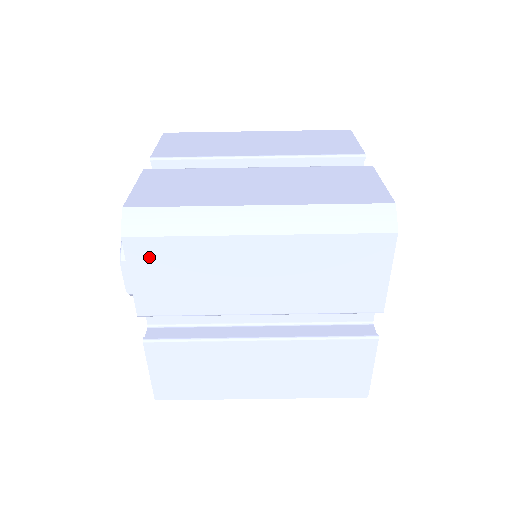
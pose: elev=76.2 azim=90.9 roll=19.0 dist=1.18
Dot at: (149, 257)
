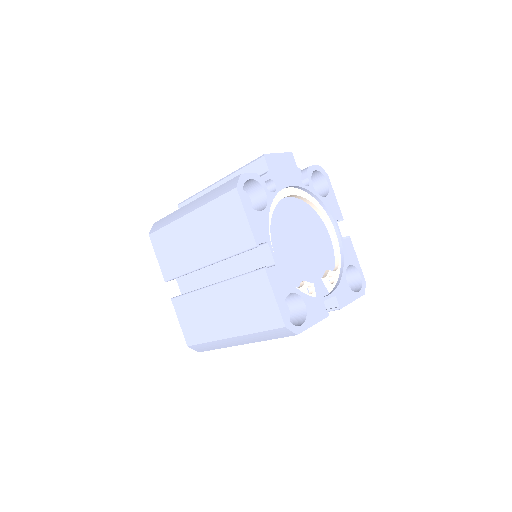
Dot at: occluded
